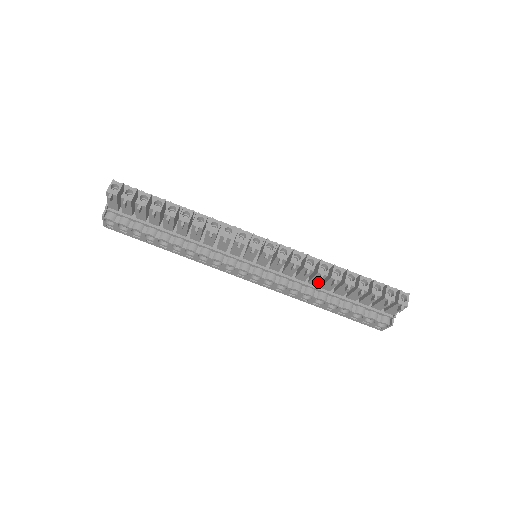
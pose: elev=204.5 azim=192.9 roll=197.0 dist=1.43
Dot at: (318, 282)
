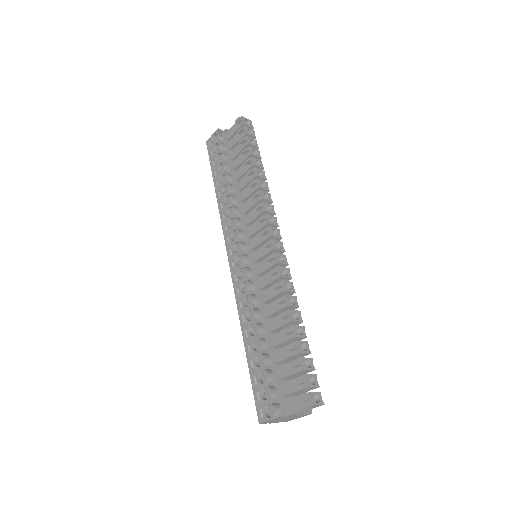
Dot at: (273, 311)
